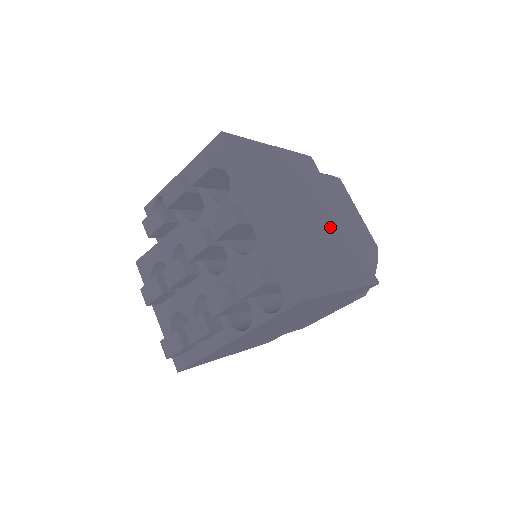
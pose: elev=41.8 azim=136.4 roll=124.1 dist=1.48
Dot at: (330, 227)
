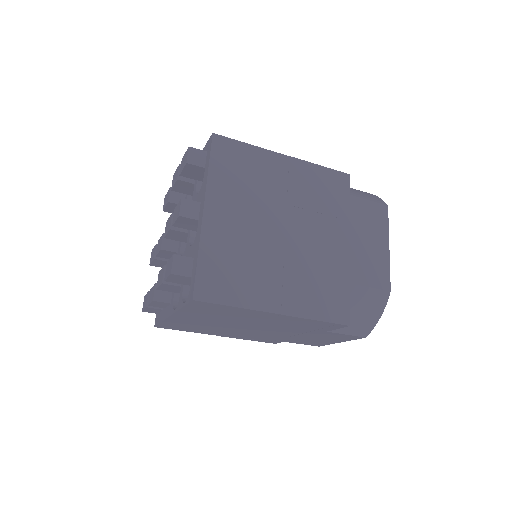
Dot at: (311, 249)
